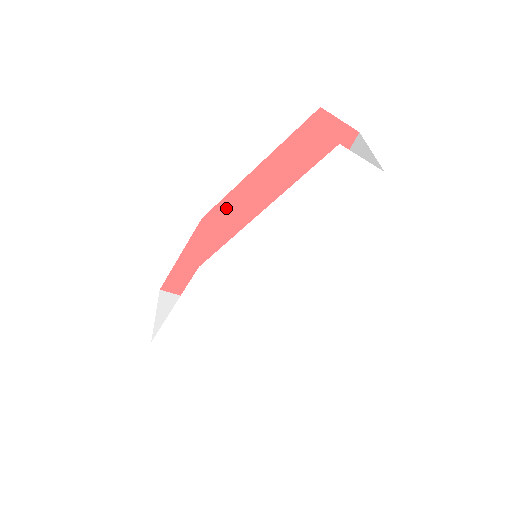
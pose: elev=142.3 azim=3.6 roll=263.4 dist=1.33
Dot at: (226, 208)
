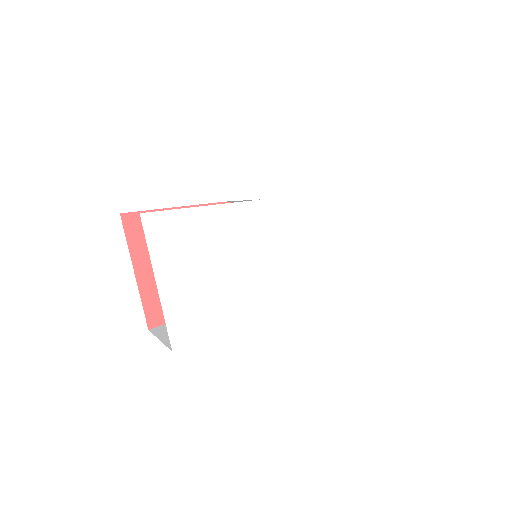
Dot at: occluded
